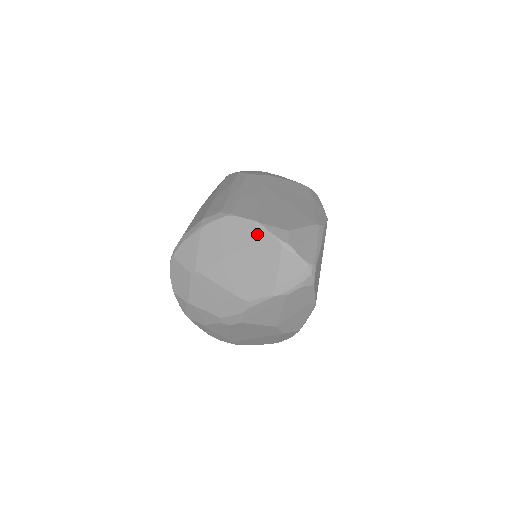
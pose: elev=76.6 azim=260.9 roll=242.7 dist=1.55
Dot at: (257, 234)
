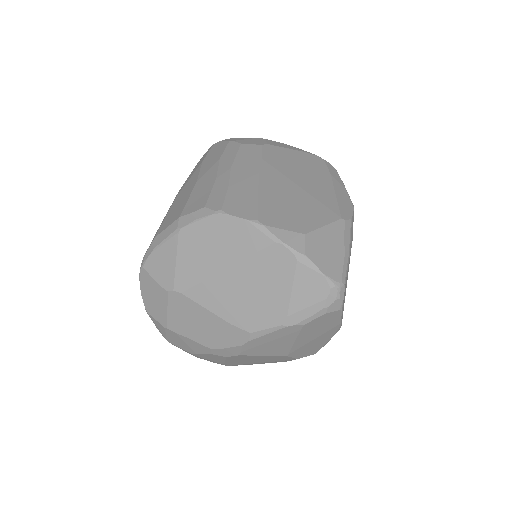
Dot at: (259, 241)
